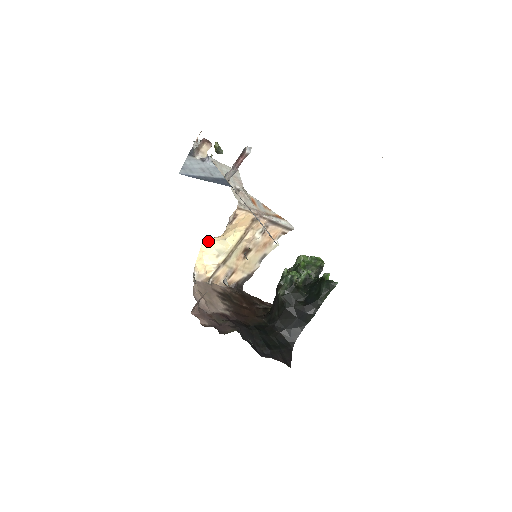
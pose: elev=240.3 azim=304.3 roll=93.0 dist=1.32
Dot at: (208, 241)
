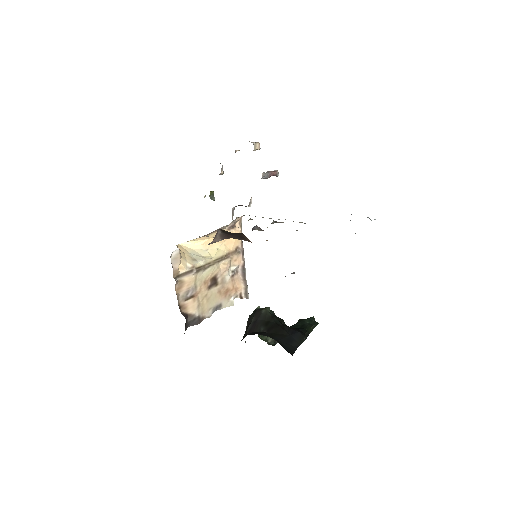
Dot at: (183, 247)
